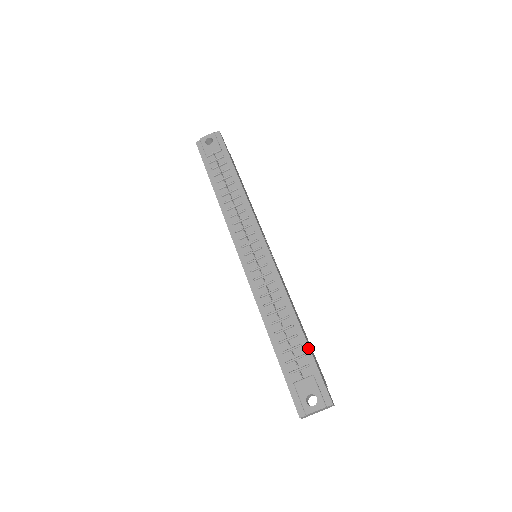
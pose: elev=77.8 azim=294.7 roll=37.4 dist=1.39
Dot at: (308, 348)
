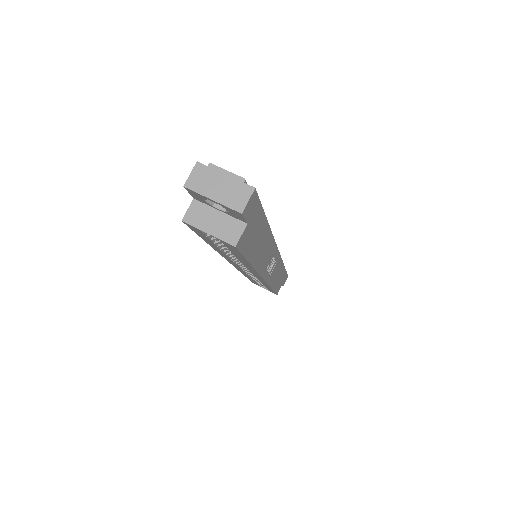
Dot at: (264, 215)
